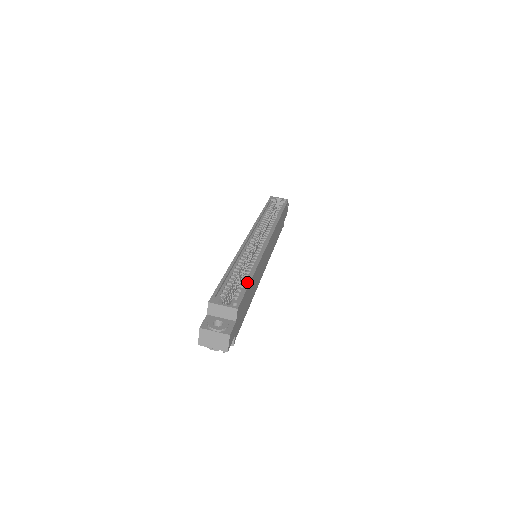
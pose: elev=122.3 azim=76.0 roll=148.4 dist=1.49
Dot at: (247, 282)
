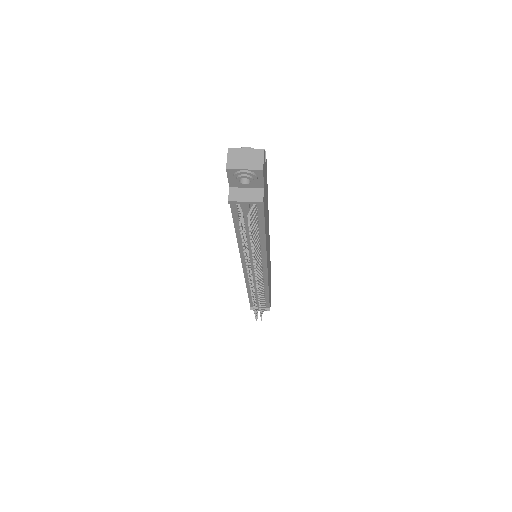
Dot at: occluded
